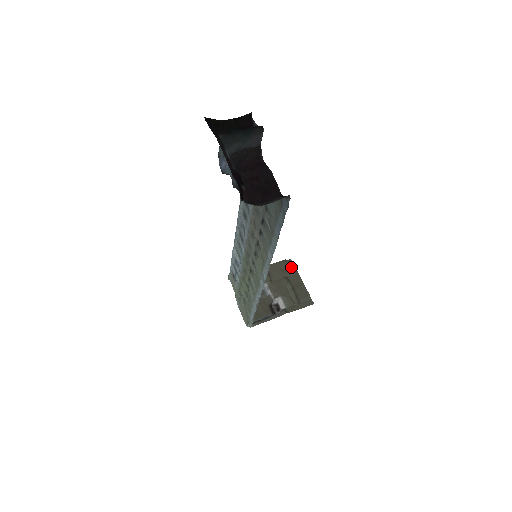
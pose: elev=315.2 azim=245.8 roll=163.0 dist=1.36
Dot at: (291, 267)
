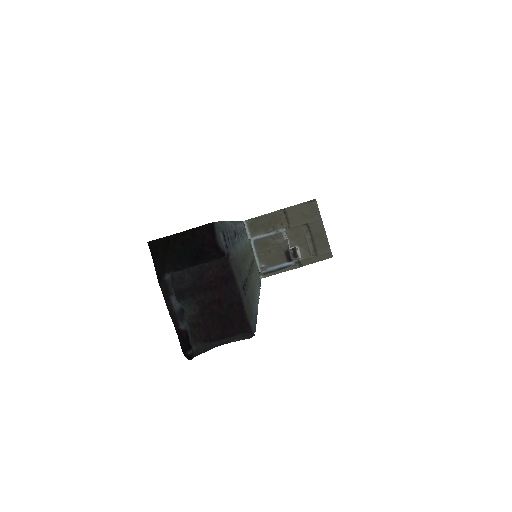
Dot at: (314, 211)
